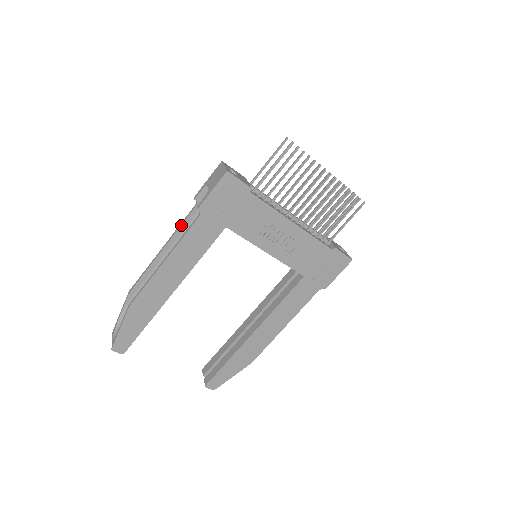
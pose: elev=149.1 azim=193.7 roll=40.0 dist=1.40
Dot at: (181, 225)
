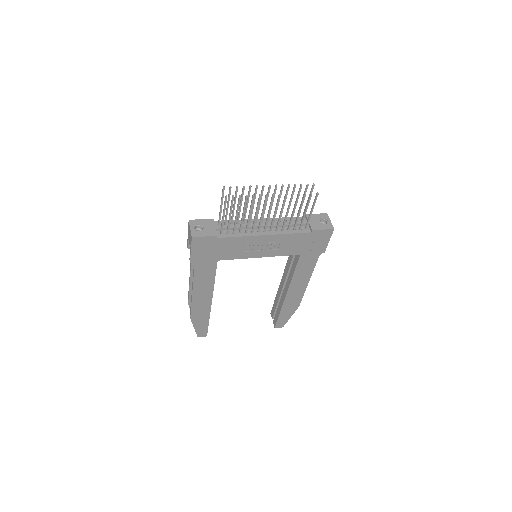
Dot at: (191, 263)
